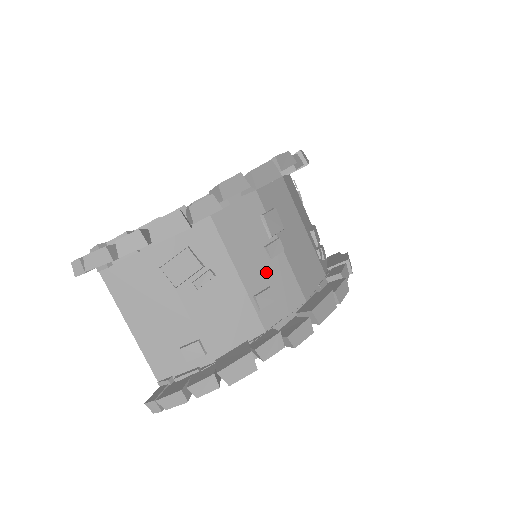
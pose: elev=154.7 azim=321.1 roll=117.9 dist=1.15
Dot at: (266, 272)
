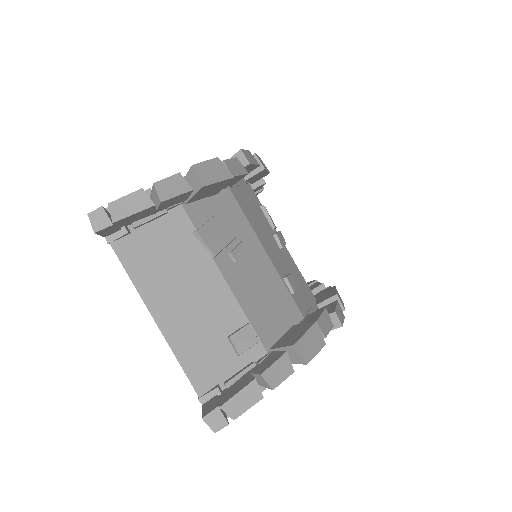
Dot at: (282, 259)
